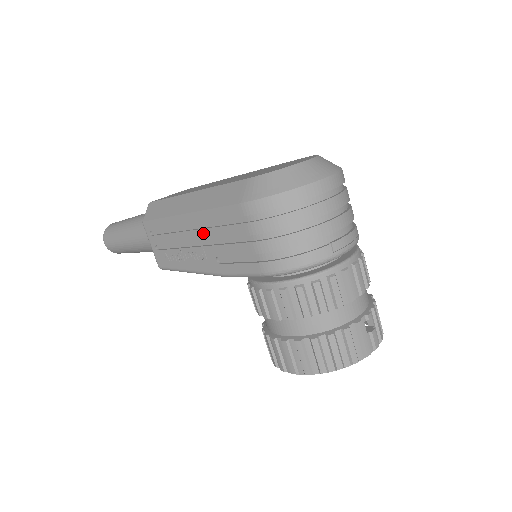
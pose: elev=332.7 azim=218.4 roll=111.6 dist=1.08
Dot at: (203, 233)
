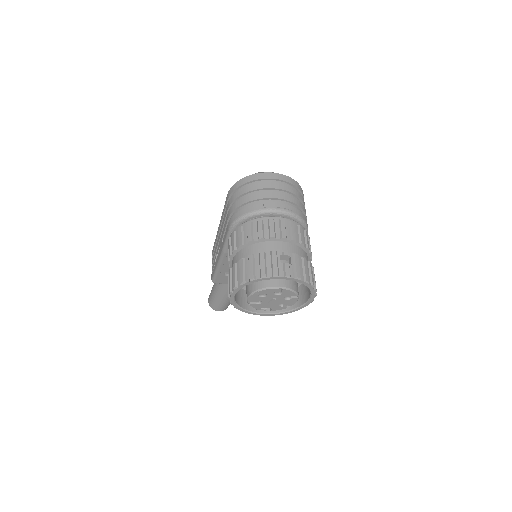
Dot at: (221, 230)
